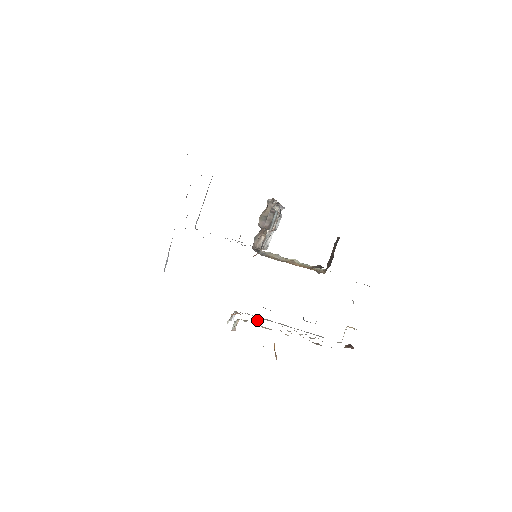
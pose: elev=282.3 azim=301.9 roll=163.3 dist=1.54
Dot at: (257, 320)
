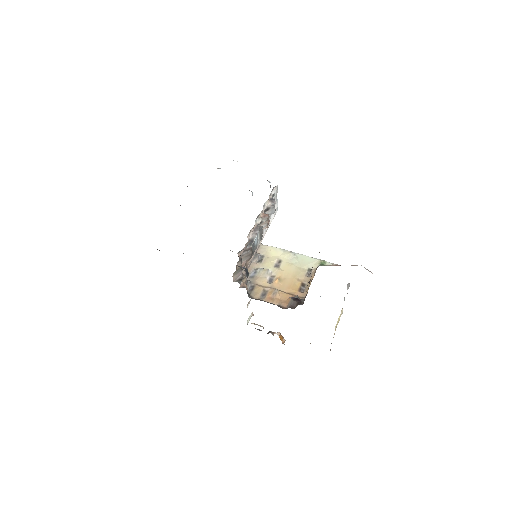
Dot at: occluded
